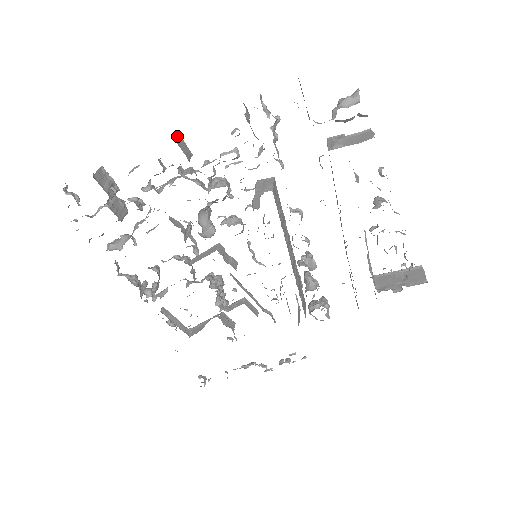
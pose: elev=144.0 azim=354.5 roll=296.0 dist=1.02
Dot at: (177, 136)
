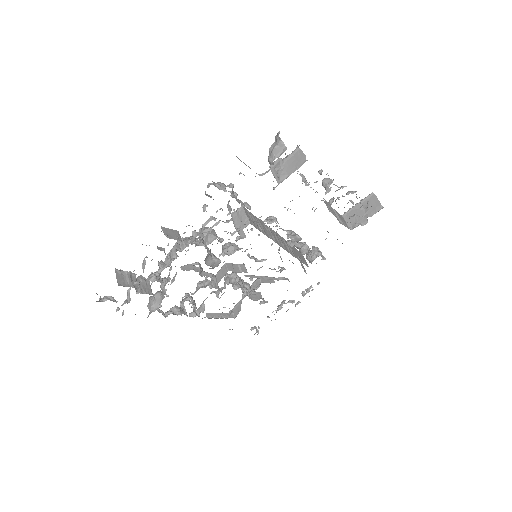
Dot at: (163, 231)
